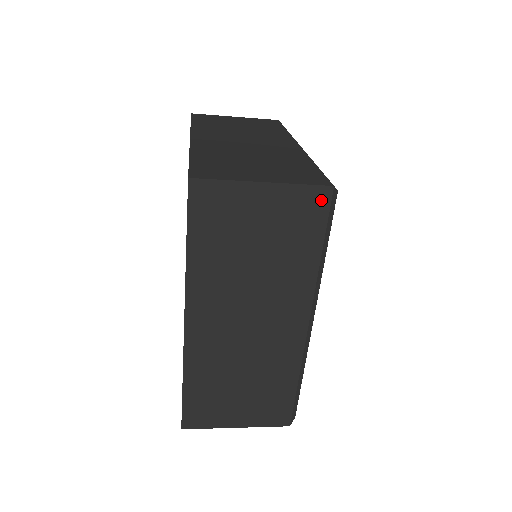
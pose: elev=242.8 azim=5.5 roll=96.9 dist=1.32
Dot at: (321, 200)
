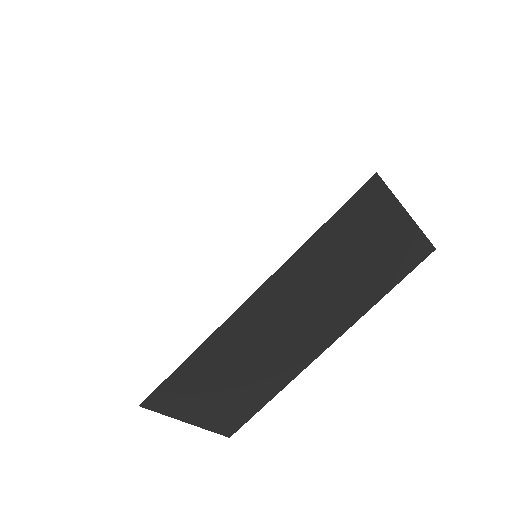
Dot at: (422, 254)
